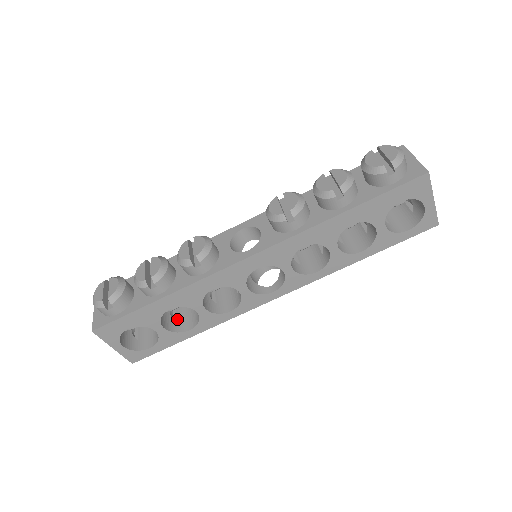
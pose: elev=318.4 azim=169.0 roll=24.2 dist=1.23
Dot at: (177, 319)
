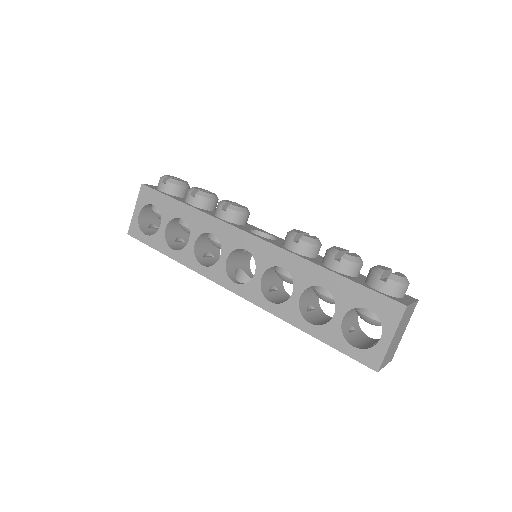
Dot at: (177, 242)
